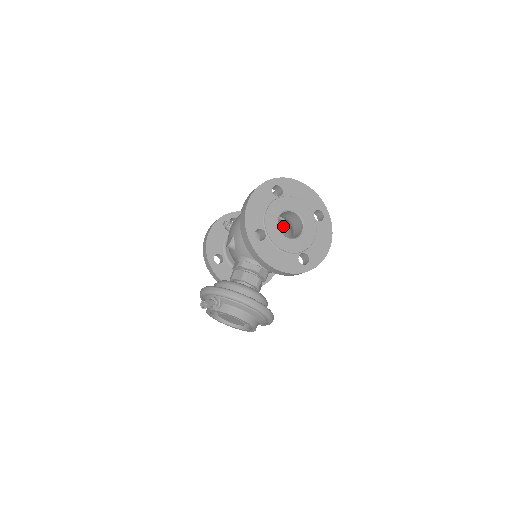
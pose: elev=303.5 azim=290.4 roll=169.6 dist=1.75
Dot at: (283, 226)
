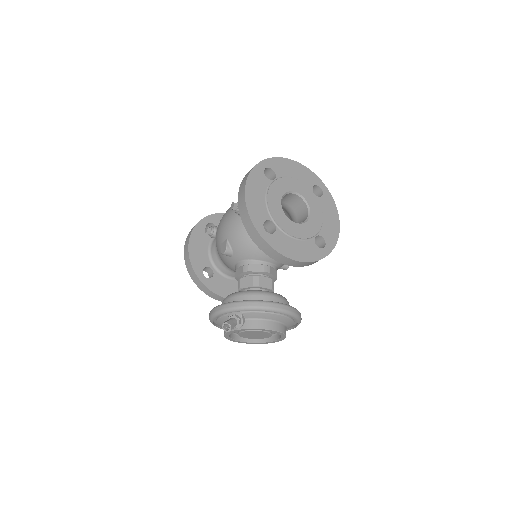
Dot at: occluded
